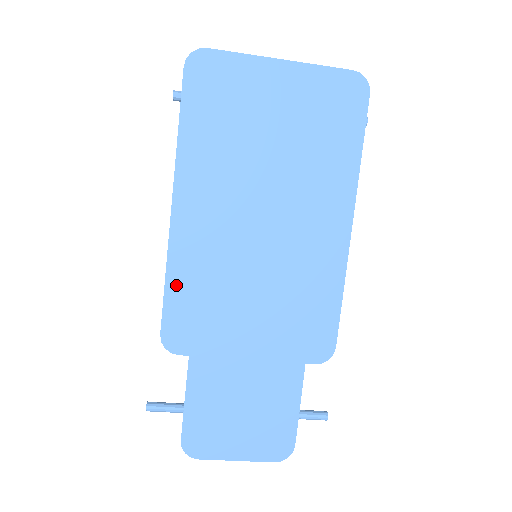
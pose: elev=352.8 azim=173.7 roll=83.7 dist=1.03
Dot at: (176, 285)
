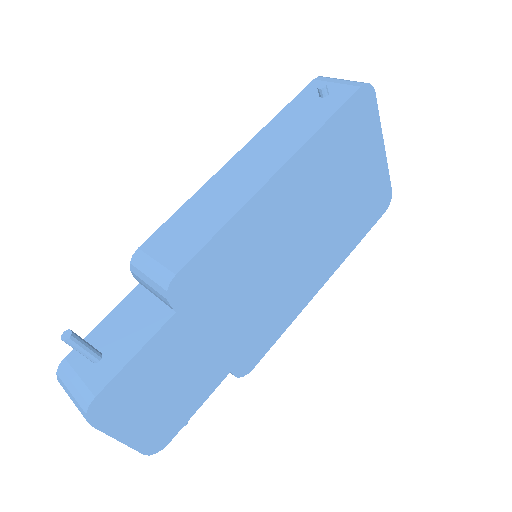
Dot at: (224, 240)
